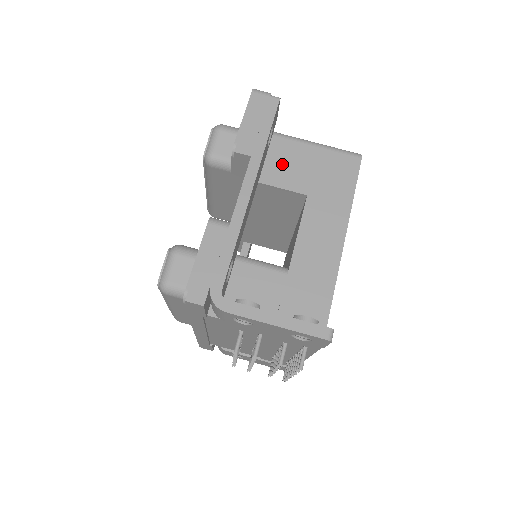
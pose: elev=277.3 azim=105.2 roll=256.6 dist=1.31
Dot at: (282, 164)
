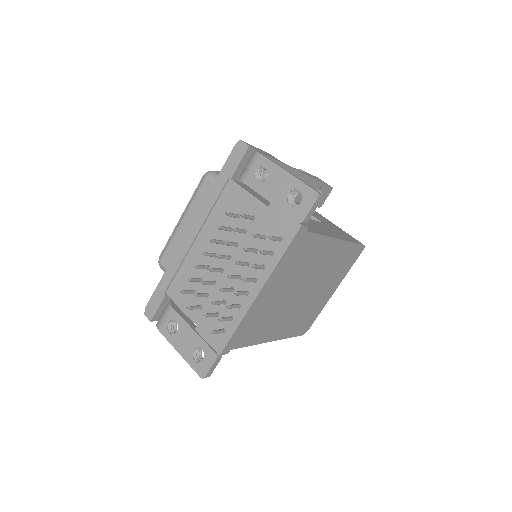
Dot at: (314, 213)
